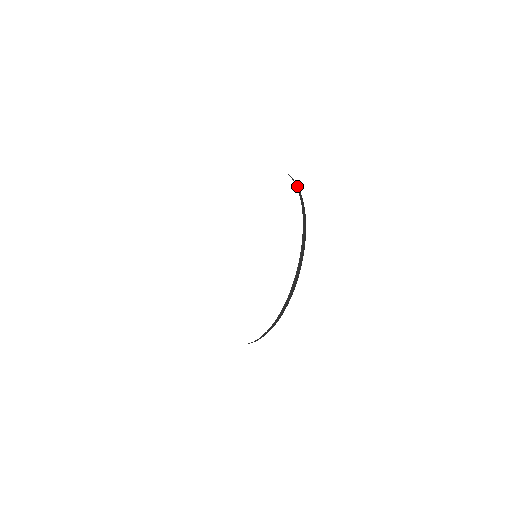
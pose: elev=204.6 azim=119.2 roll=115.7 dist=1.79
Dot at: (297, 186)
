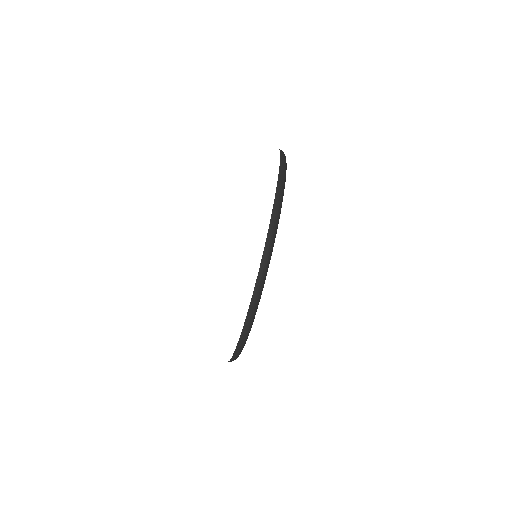
Dot at: (282, 155)
